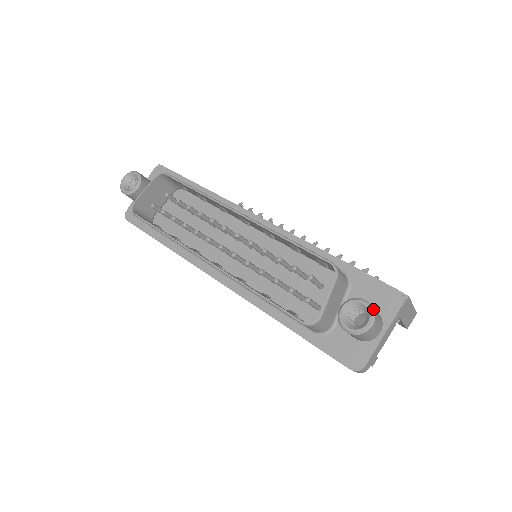
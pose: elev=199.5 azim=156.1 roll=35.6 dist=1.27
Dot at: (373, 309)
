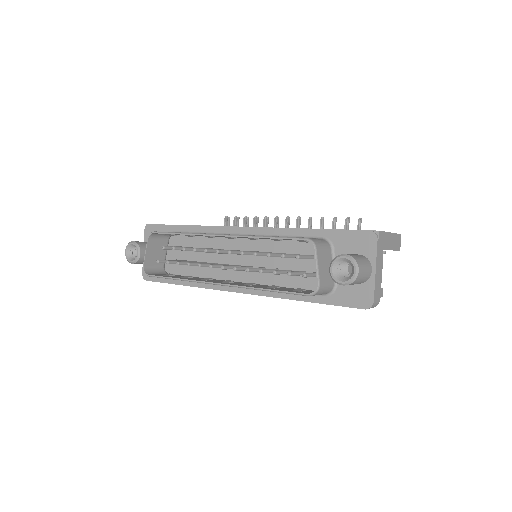
Dot at: (353, 258)
